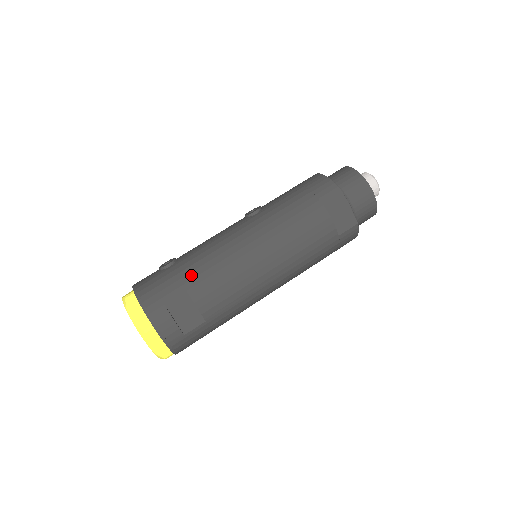
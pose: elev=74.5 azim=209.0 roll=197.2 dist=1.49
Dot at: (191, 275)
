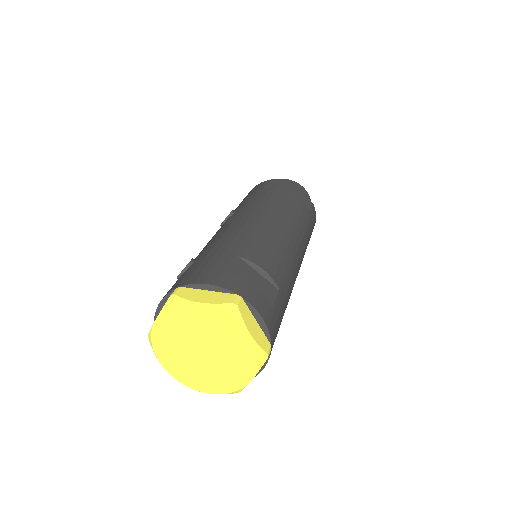
Dot at: (232, 247)
